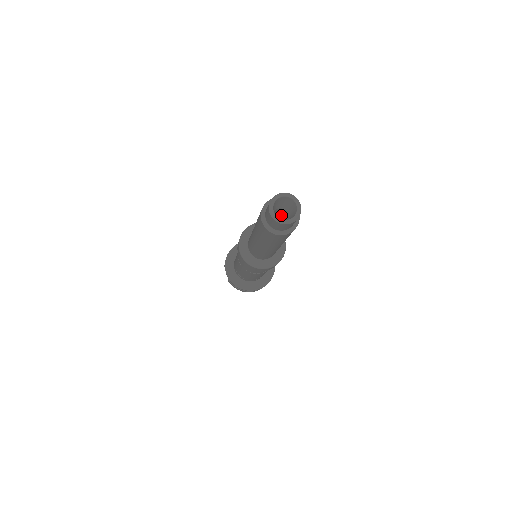
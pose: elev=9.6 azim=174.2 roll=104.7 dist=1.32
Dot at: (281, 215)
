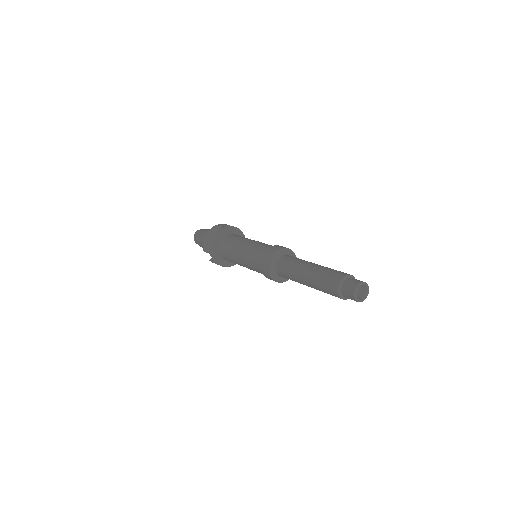
Dot at: occluded
